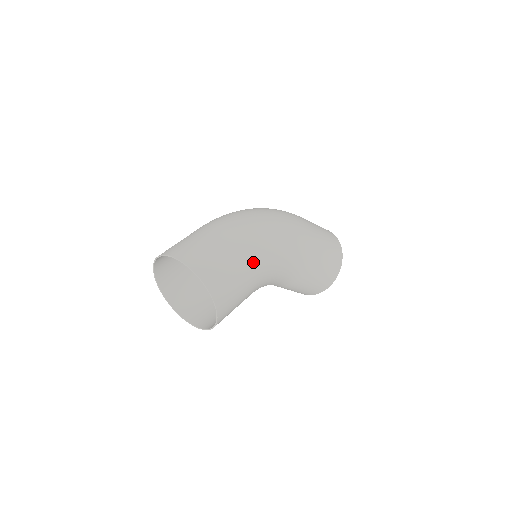
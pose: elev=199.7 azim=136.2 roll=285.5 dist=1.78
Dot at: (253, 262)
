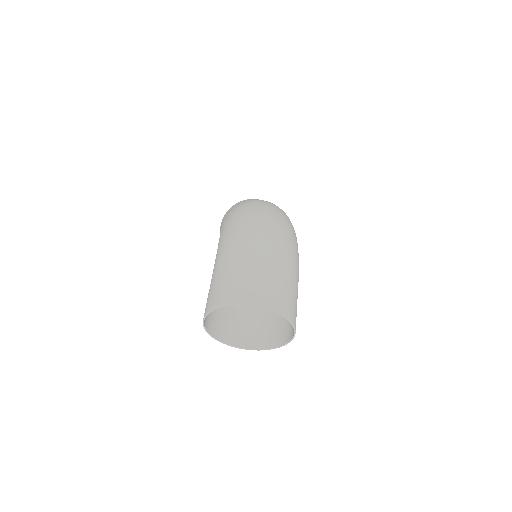
Dot at: occluded
